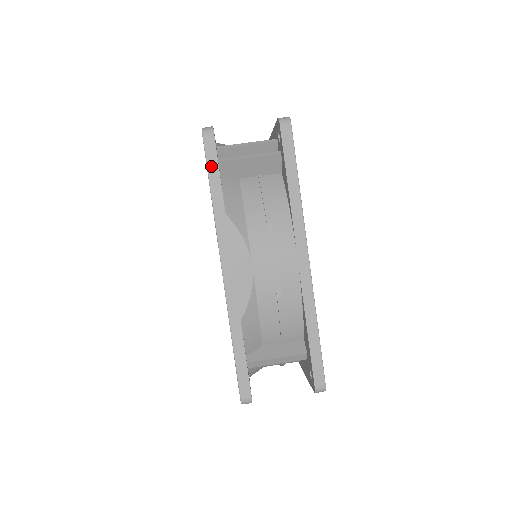
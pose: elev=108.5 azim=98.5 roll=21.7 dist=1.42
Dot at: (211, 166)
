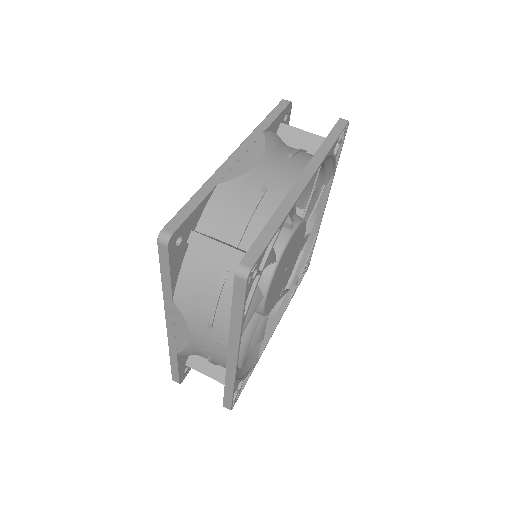
Dot at: (275, 111)
